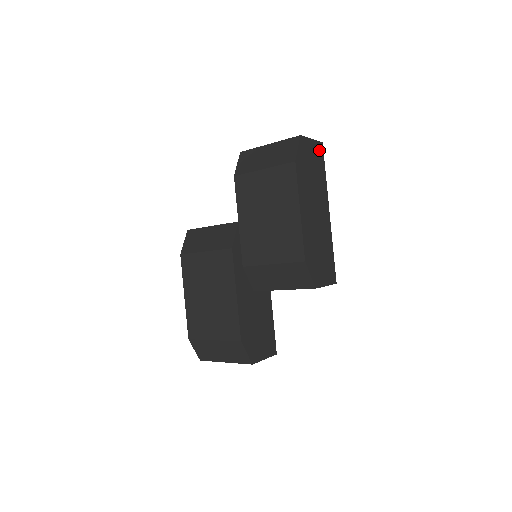
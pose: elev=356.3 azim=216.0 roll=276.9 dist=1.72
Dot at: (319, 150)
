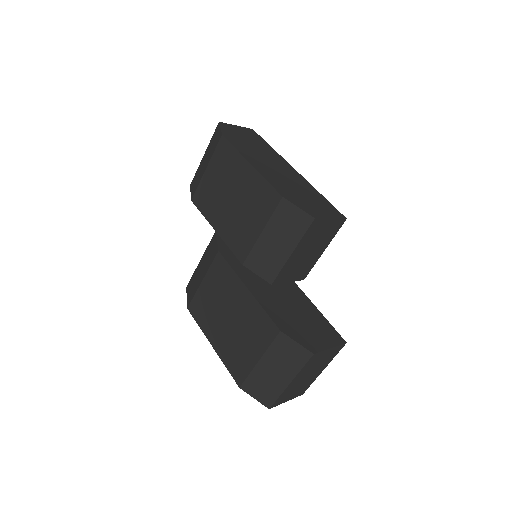
Dot at: (251, 133)
